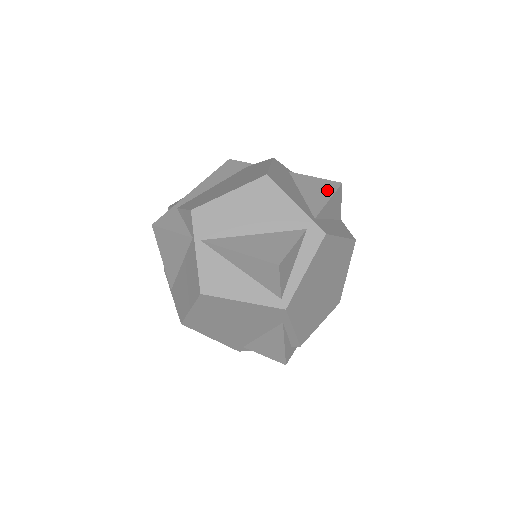
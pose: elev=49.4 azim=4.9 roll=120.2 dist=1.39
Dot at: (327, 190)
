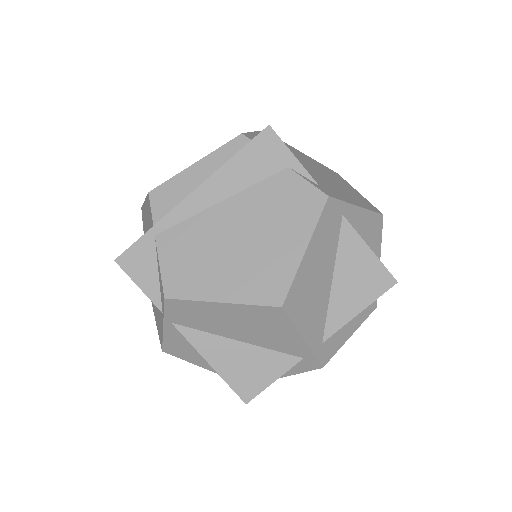
Dot at: (369, 290)
